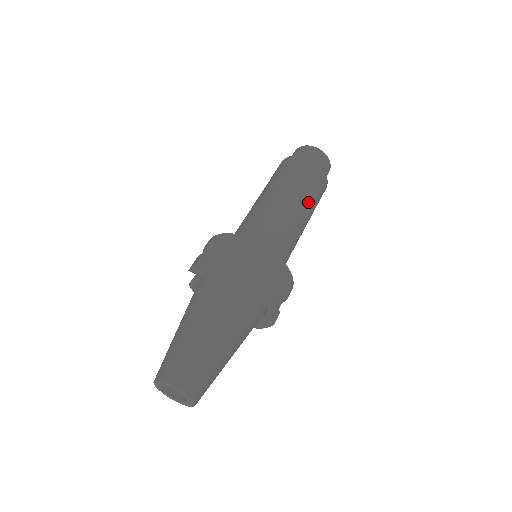
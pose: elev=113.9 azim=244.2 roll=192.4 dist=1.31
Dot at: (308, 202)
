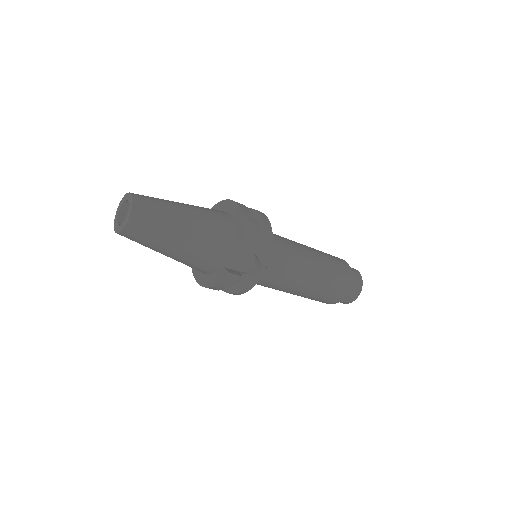
Dot at: (323, 266)
